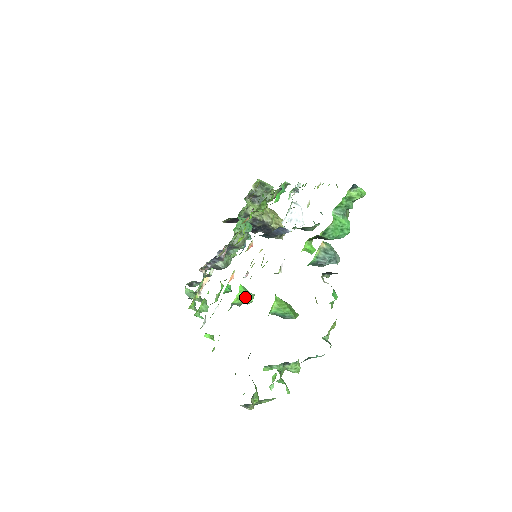
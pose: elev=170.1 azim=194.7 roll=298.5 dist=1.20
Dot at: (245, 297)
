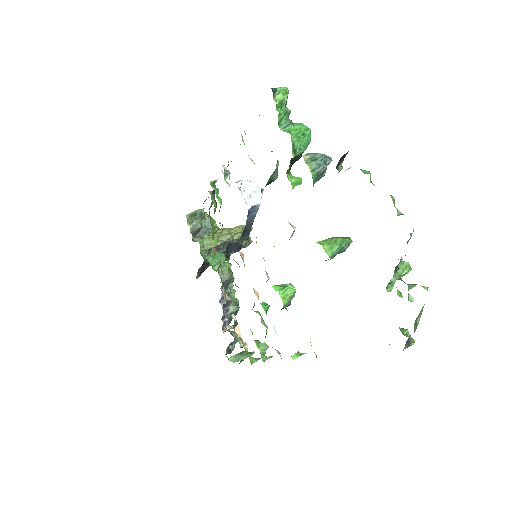
Dot at: (288, 290)
